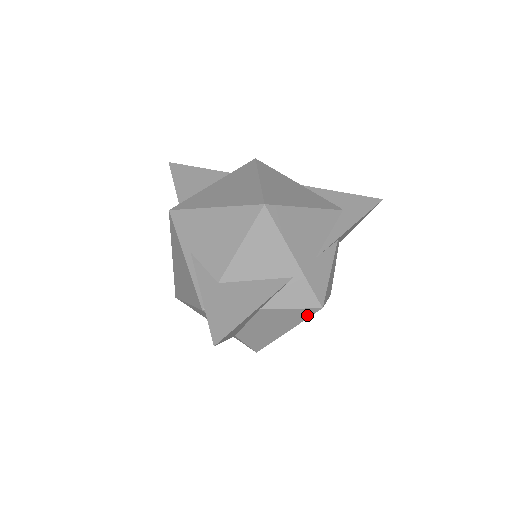
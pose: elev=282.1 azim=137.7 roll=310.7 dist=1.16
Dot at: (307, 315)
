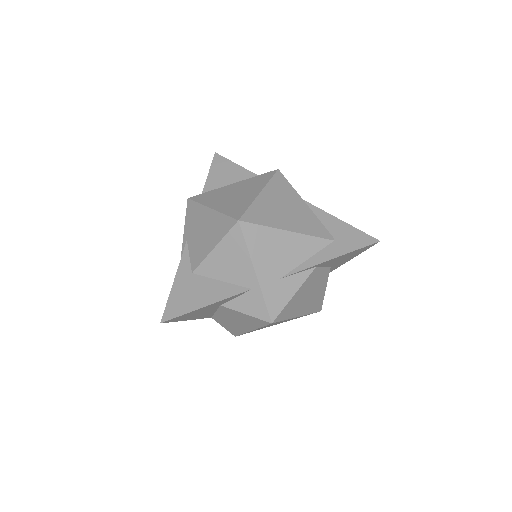
Dot at: (262, 324)
